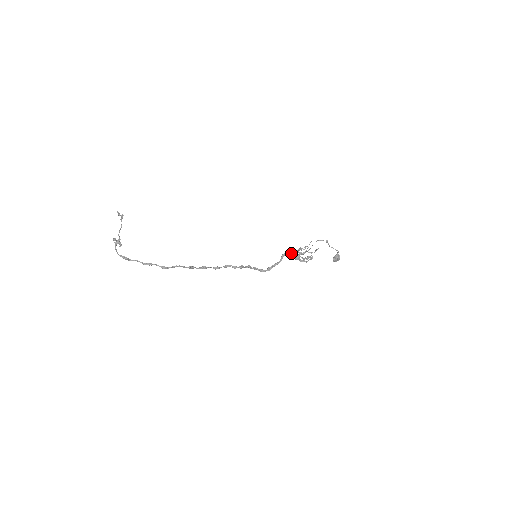
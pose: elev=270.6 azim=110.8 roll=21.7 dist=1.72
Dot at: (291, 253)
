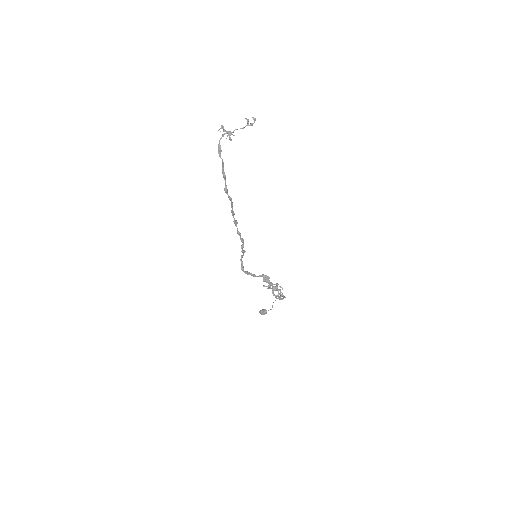
Dot at: occluded
